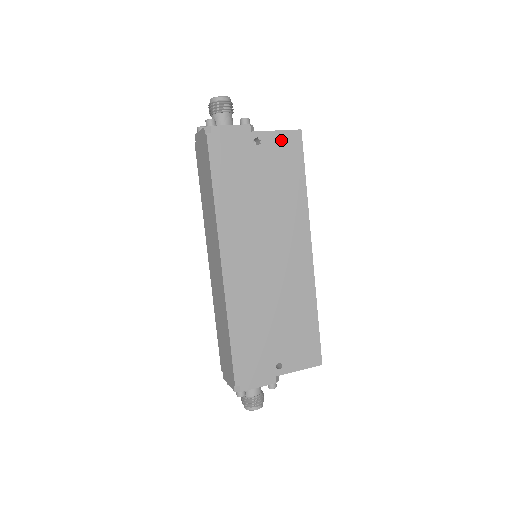
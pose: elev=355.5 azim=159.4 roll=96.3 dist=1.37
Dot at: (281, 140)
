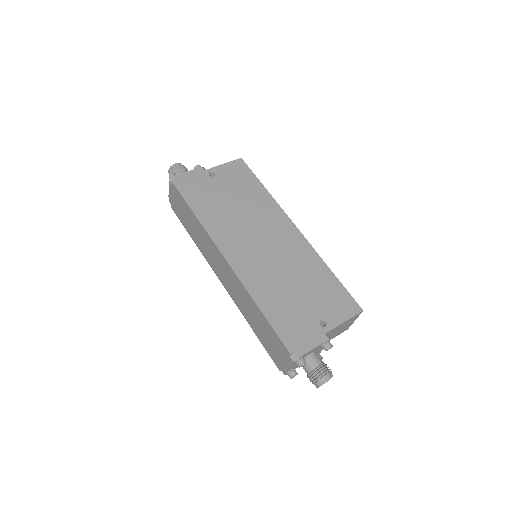
Dot at: (230, 168)
